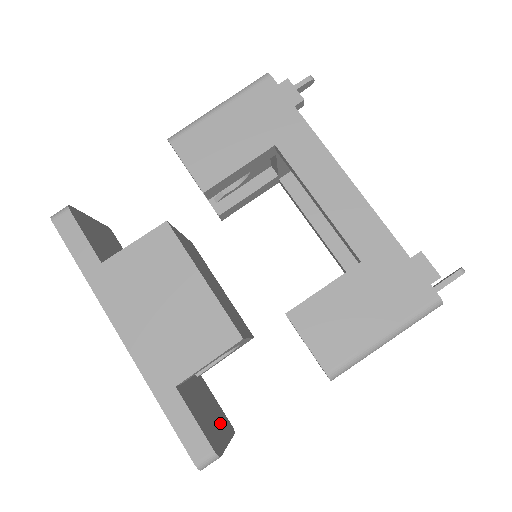
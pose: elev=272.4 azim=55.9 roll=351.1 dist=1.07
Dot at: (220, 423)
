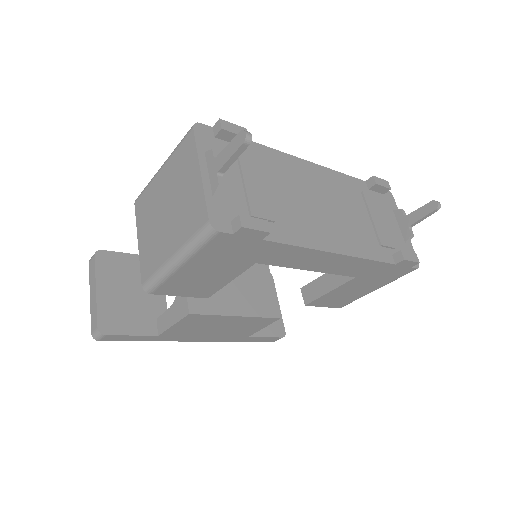
Dot at: occluded
